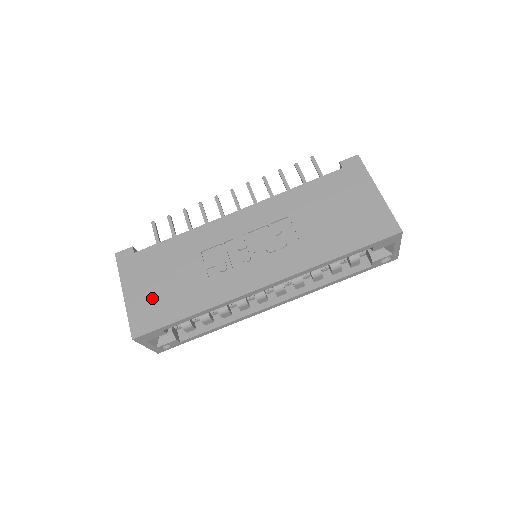
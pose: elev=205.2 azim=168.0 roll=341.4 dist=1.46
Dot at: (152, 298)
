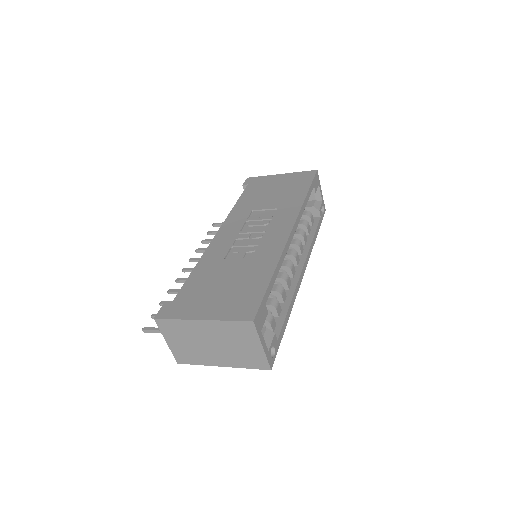
Dot at: (229, 298)
